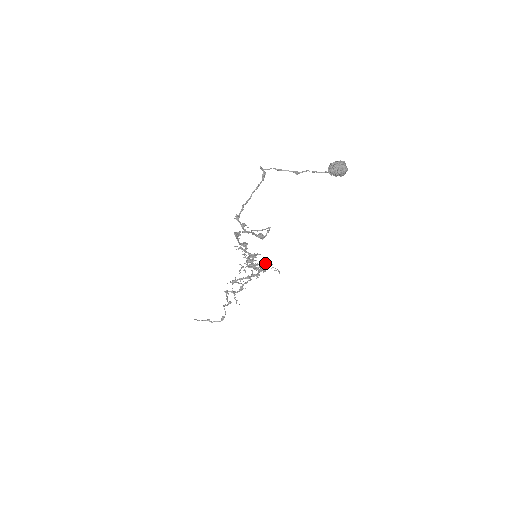
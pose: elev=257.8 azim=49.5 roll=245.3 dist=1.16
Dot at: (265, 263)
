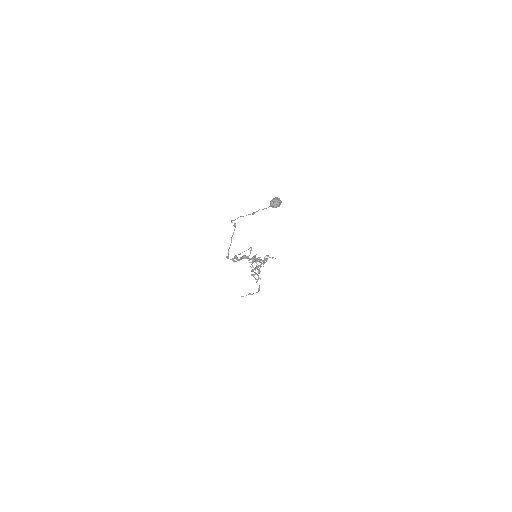
Dot at: (264, 257)
